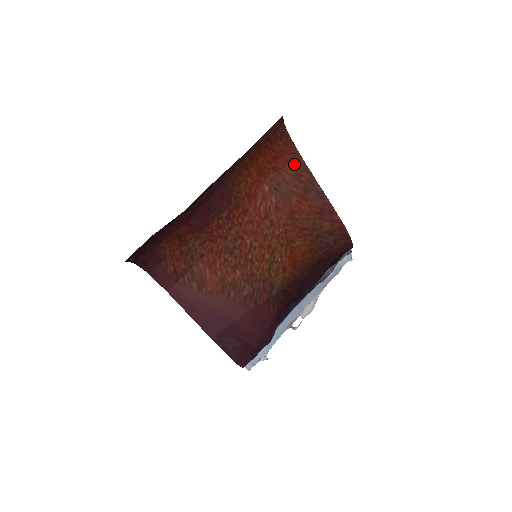
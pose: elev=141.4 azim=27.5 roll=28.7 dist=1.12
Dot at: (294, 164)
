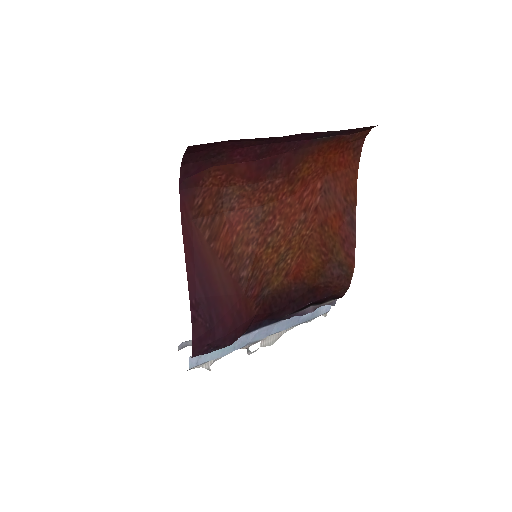
Dot at: (349, 181)
